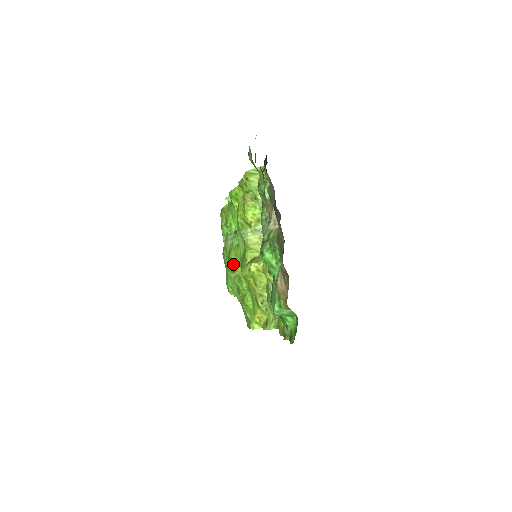
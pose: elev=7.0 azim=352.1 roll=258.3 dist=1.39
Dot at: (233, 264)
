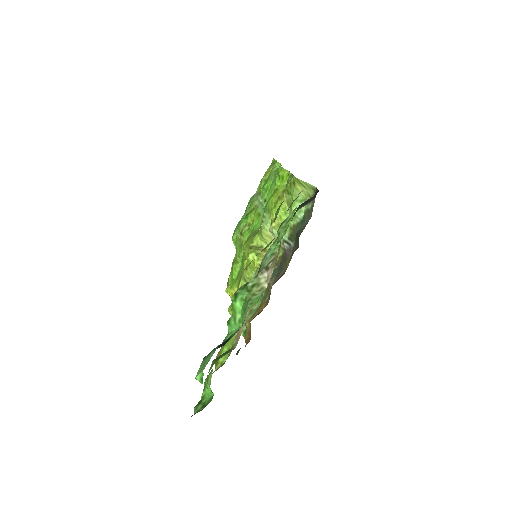
Dot at: (245, 226)
